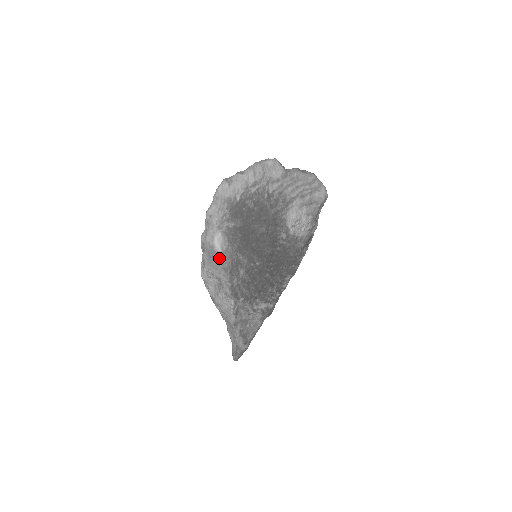
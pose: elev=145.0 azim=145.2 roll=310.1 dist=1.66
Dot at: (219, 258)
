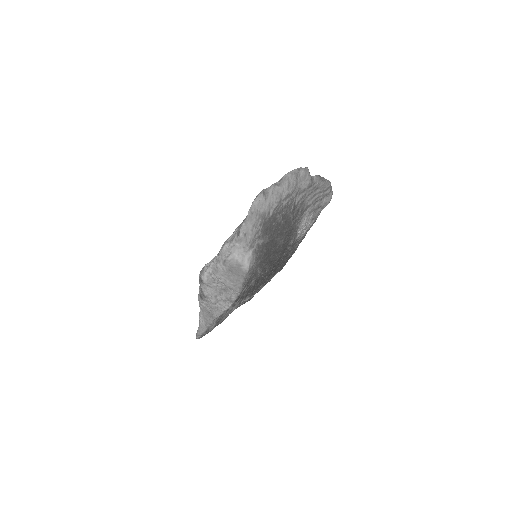
Dot at: (243, 275)
